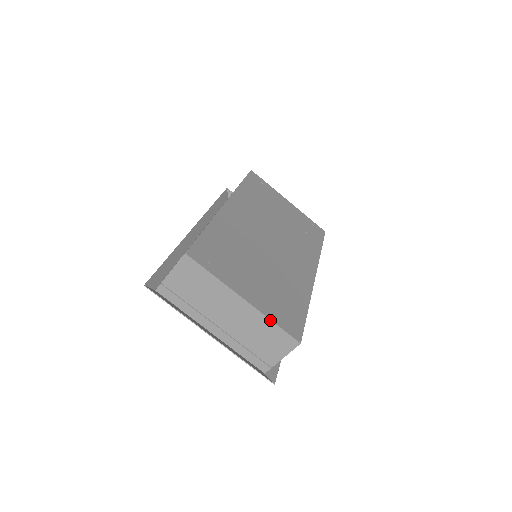
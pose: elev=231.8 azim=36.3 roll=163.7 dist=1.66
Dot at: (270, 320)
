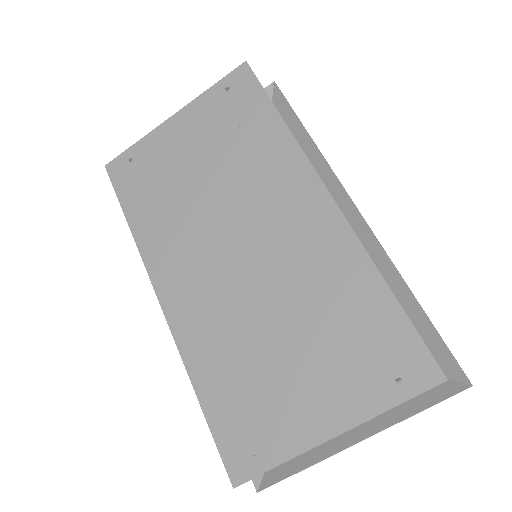
Dot at: occluded
